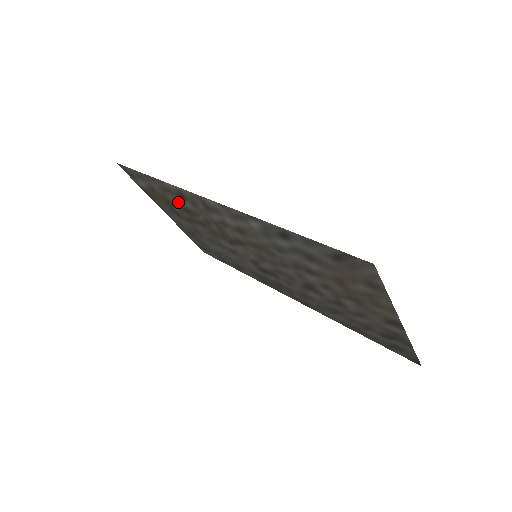
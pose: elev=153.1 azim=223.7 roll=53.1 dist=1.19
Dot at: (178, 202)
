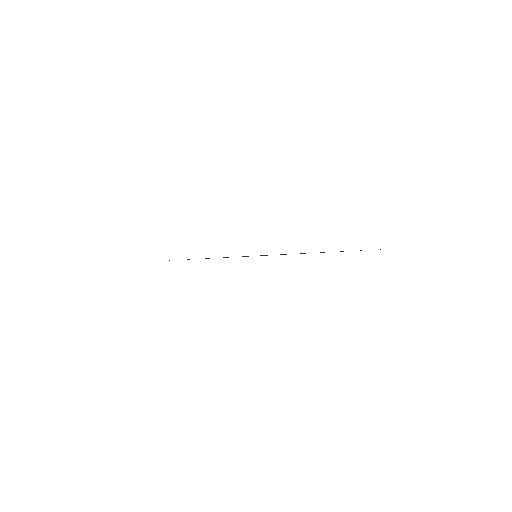
Dot at: occluded
